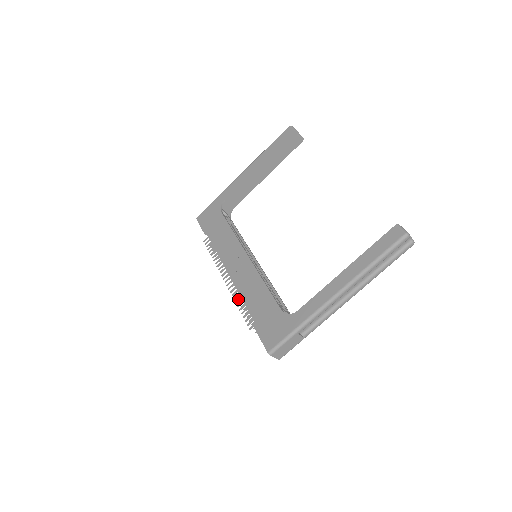
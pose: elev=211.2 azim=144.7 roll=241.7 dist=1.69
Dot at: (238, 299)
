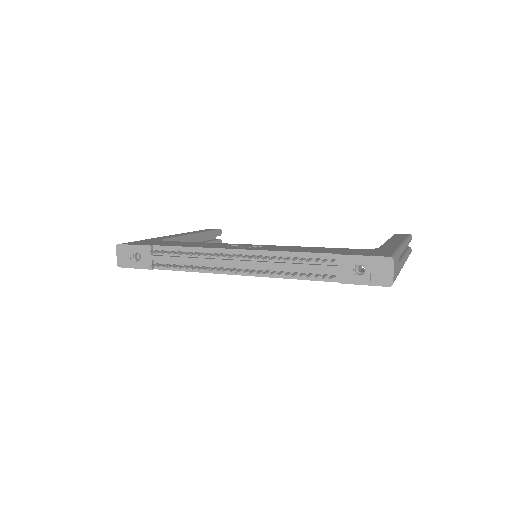
Dot at: (279, 257)
